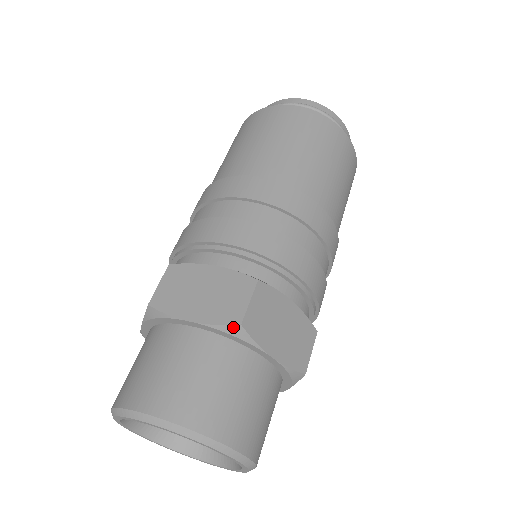
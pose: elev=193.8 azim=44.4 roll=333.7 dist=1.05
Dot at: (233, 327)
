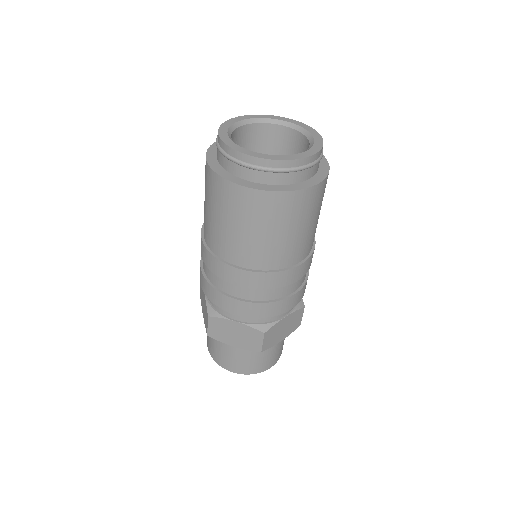
Dot at: (257, 351)
